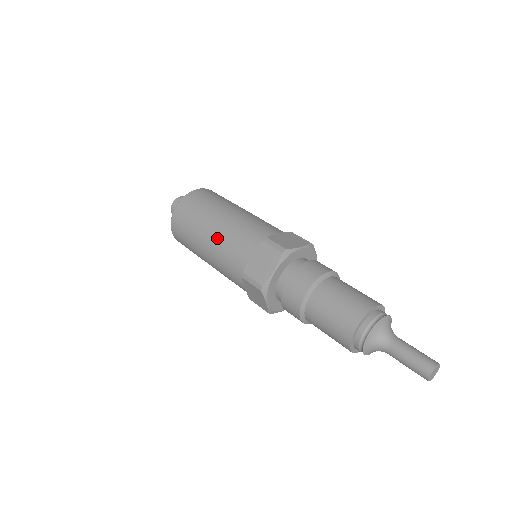
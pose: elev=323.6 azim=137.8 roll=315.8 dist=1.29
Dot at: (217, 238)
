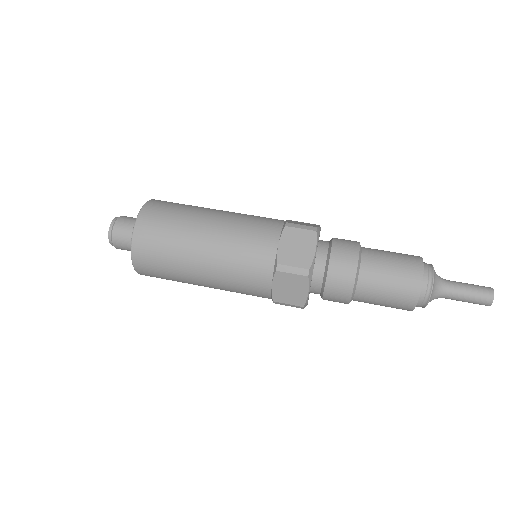
Dot at: (216, 280)
